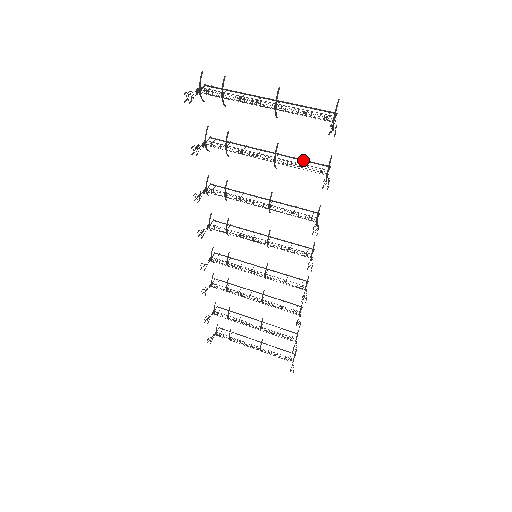
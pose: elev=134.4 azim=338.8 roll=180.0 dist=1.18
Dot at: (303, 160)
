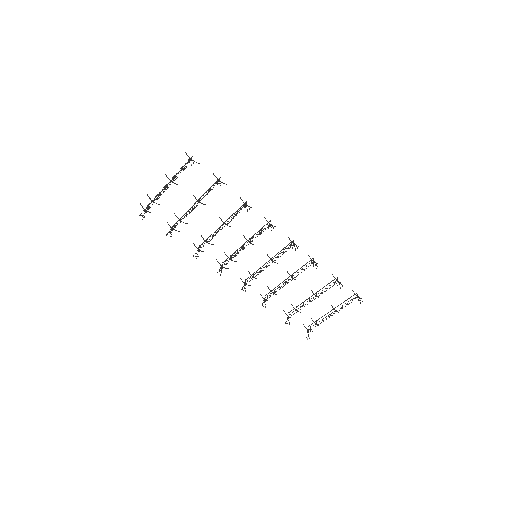
Dot at: (209, 188)
